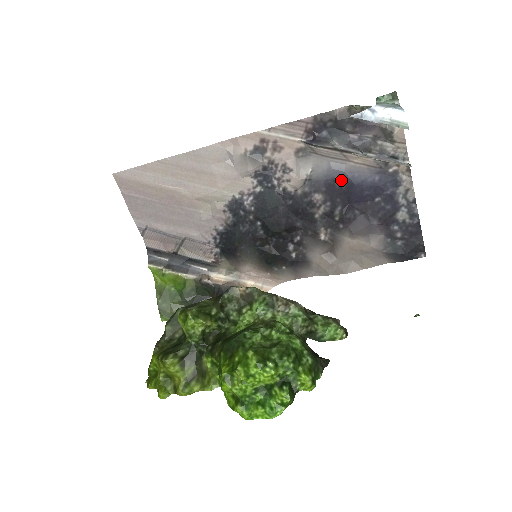
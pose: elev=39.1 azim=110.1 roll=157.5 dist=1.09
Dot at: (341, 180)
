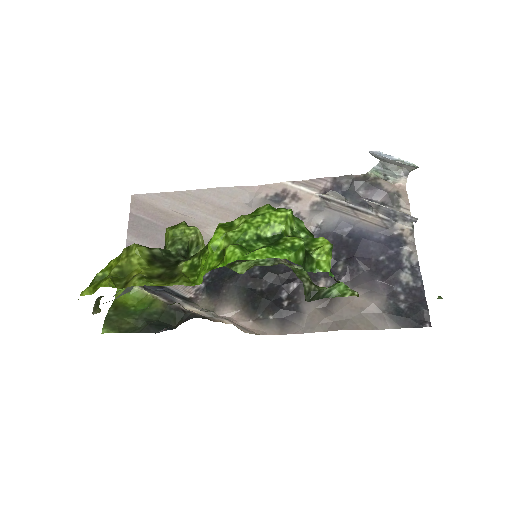
Dot at: (349, 234)
